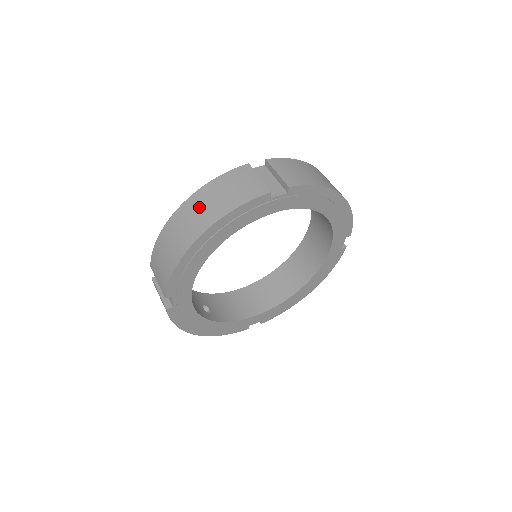
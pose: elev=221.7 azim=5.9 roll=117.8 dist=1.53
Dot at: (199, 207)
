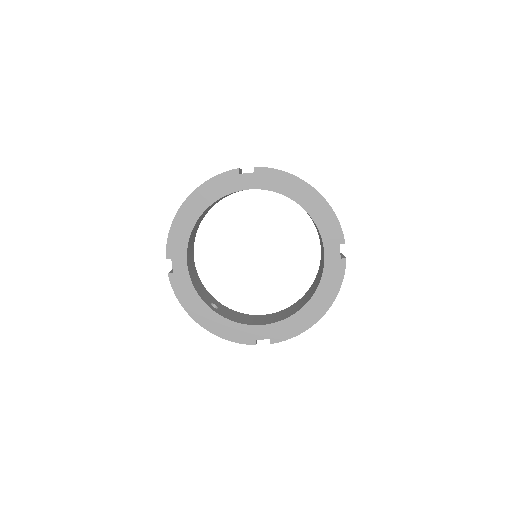
Dot at: occluded
